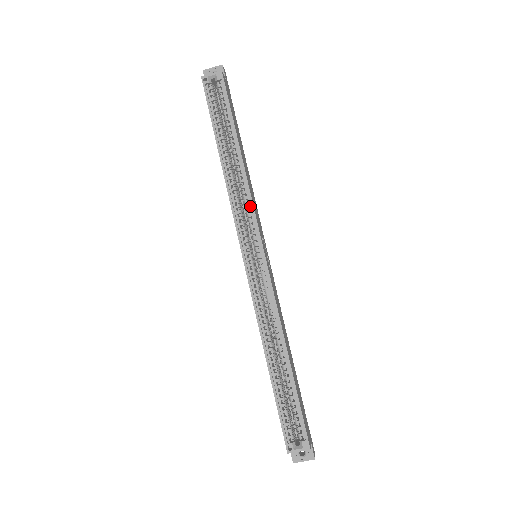
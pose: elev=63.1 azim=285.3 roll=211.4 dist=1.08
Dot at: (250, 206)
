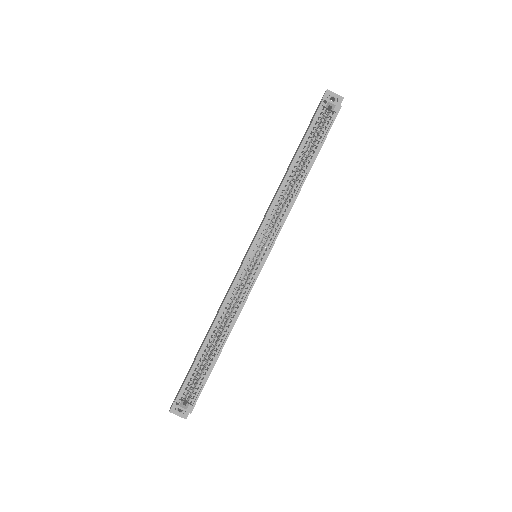
Dot at: (282, 221)
